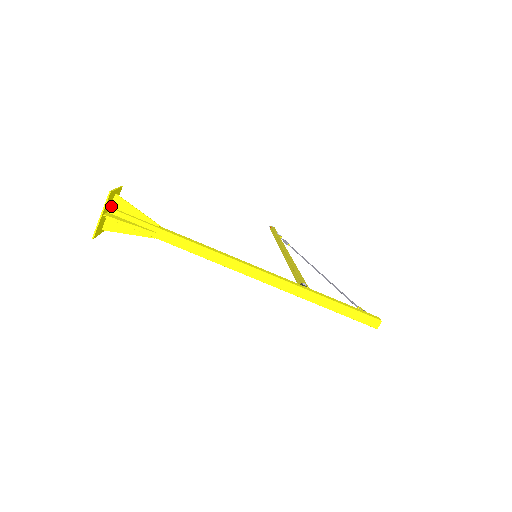
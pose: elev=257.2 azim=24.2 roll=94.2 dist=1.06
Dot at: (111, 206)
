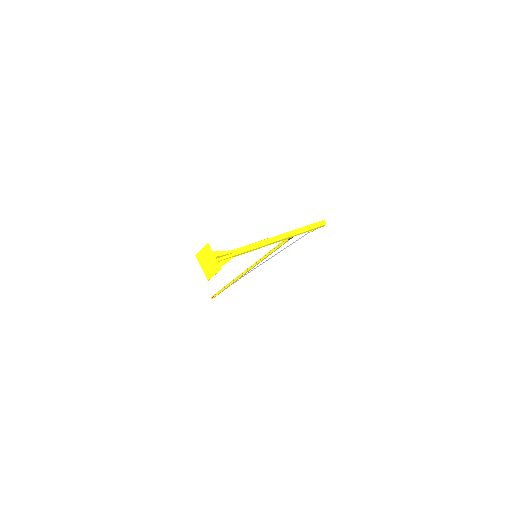
Dot at: (207, 258)
